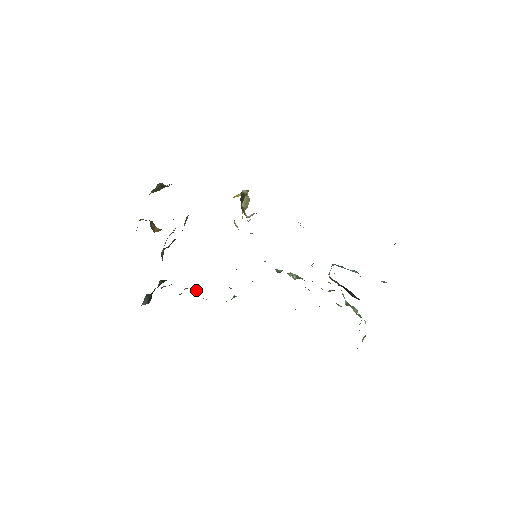
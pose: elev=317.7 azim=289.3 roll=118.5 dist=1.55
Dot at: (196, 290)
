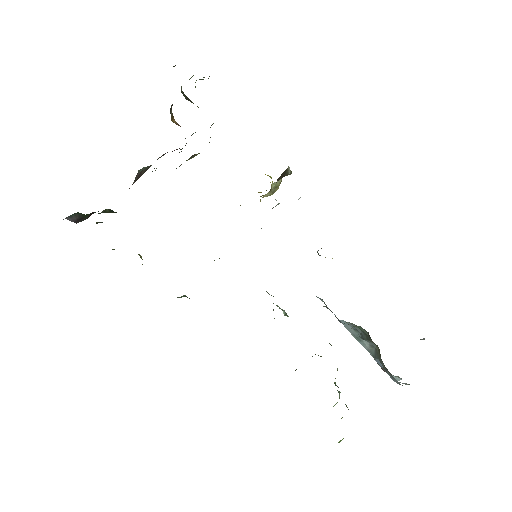
Dot at: (141, 256)
